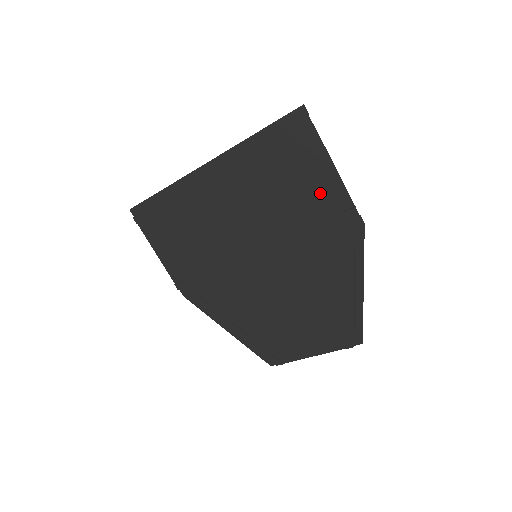
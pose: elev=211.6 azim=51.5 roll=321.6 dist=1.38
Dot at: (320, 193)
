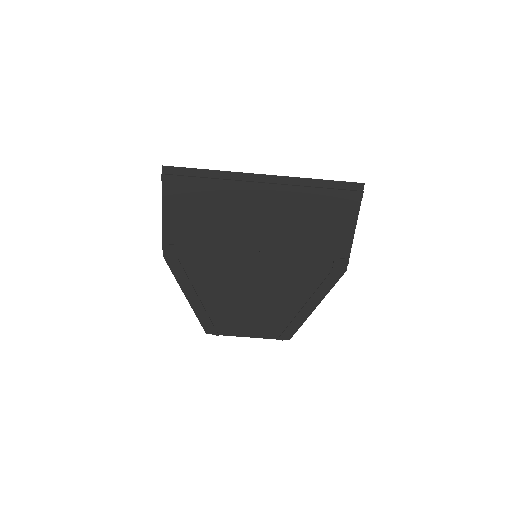
Dot at: (334, 240)
